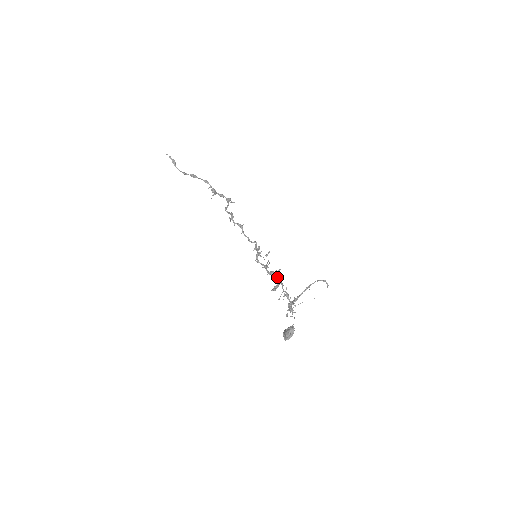
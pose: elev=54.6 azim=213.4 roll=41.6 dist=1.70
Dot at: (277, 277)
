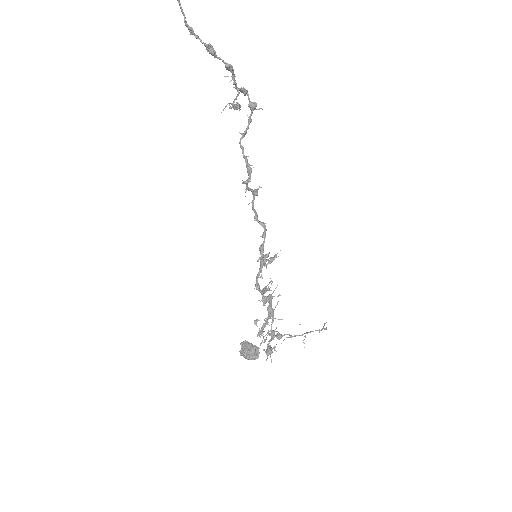
Dot at: (271, 303)
